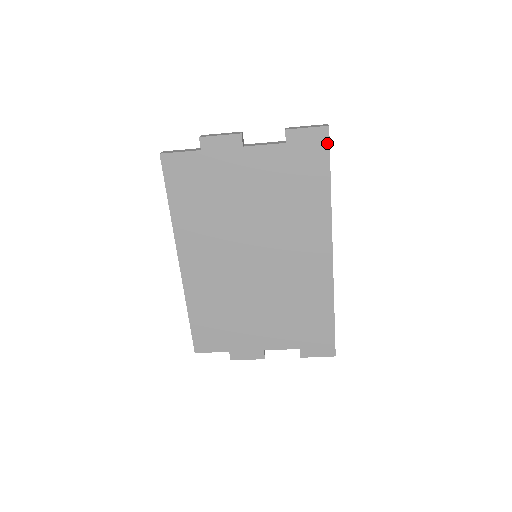
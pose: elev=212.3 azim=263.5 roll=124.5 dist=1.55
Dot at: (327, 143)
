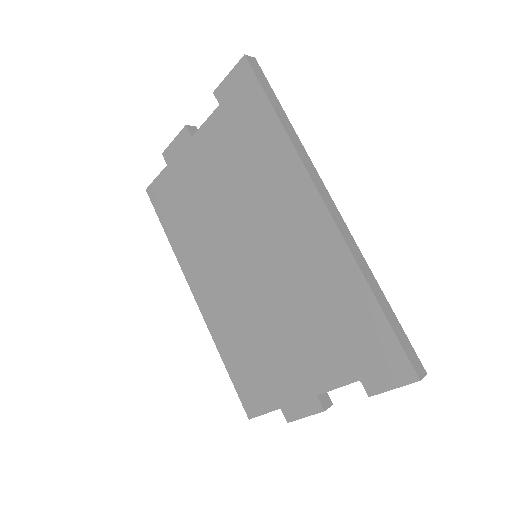
Dot at: (252, 74)
